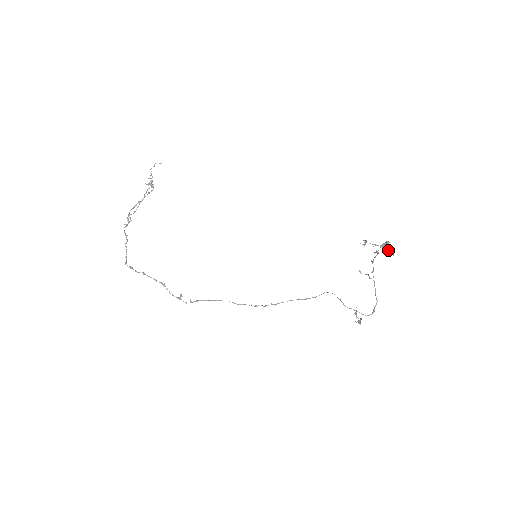
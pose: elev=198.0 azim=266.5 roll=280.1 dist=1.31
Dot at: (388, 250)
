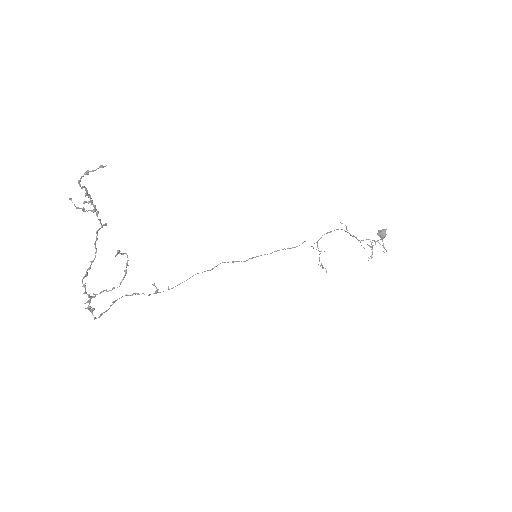
Dot at: (380, 235)
